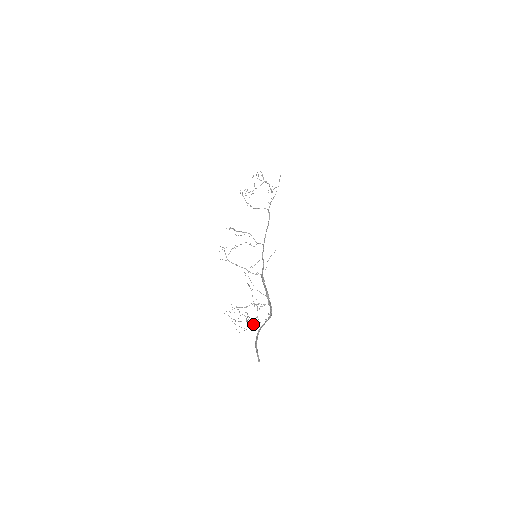
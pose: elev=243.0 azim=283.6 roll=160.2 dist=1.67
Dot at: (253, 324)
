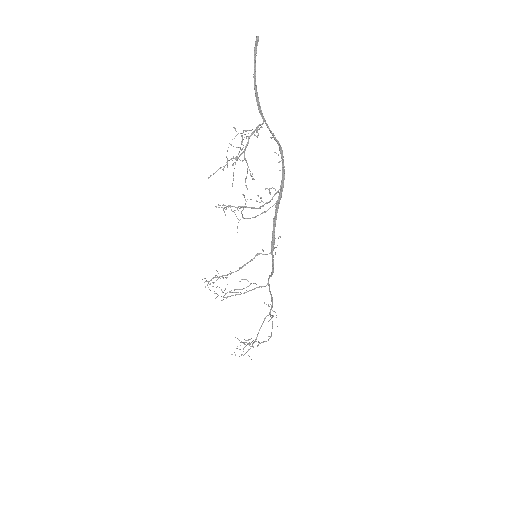
Dot at: (252, 133)
